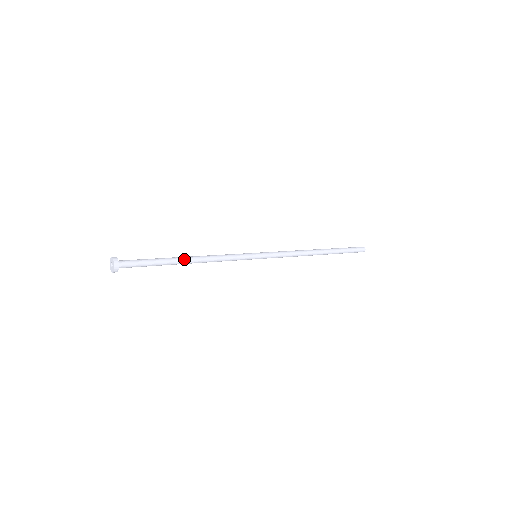
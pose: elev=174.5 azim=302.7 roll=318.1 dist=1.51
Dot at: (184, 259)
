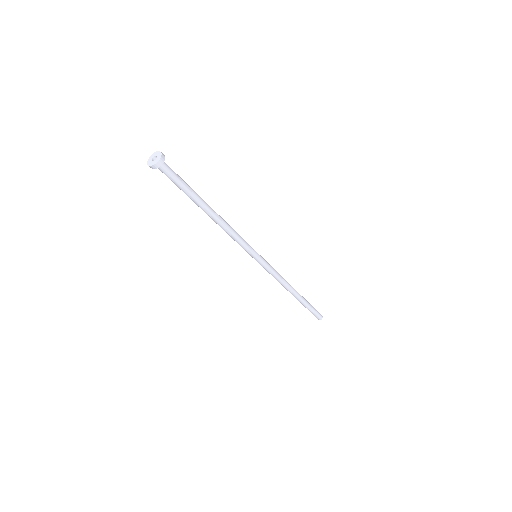
Dot at: (209, 206)
